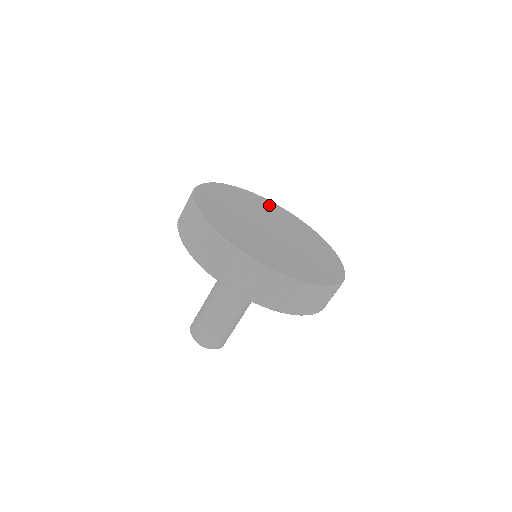
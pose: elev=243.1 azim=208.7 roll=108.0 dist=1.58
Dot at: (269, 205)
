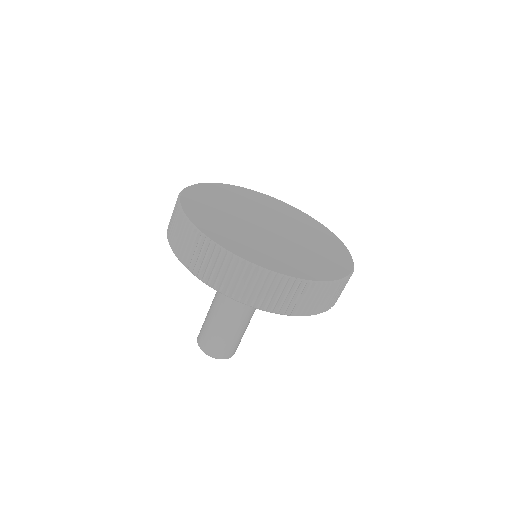
Dot at: (267, 200)
